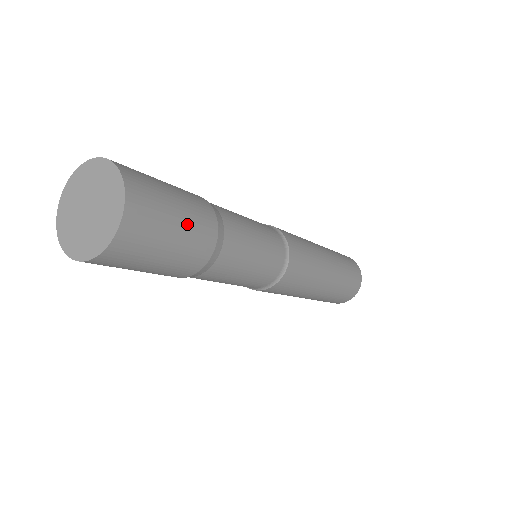
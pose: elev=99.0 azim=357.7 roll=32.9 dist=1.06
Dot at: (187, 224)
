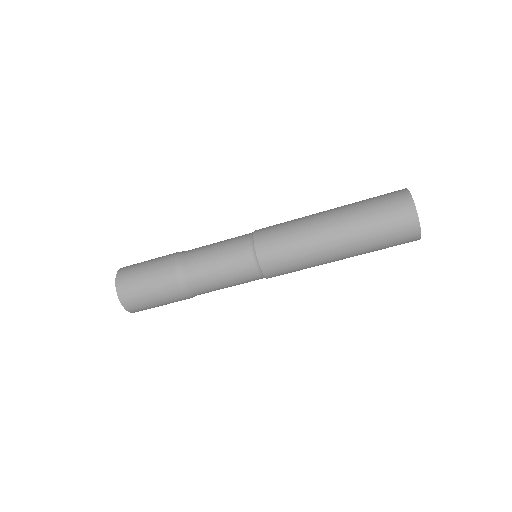
Dot at: (161, 300)
